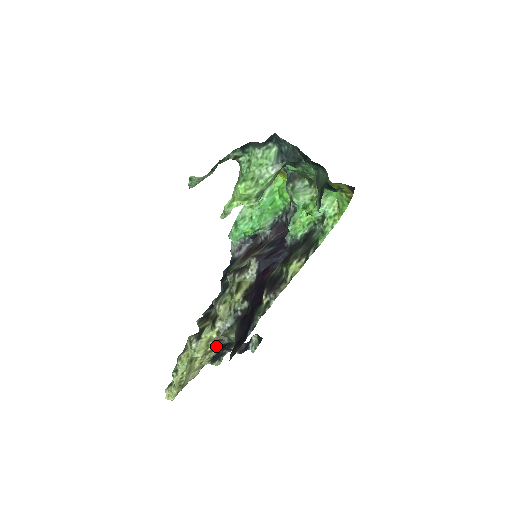
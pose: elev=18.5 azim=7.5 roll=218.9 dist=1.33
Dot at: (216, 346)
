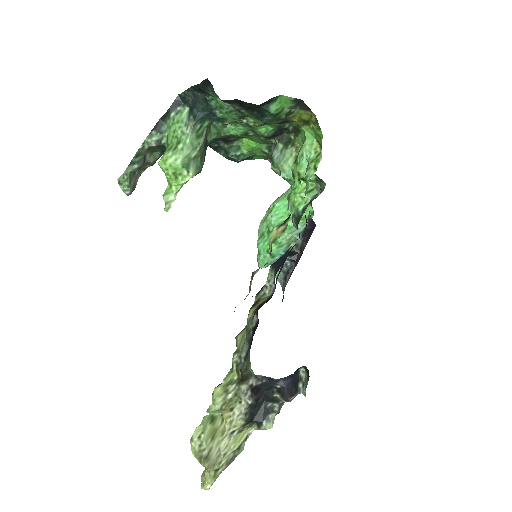
Dot at: (239, 391)
